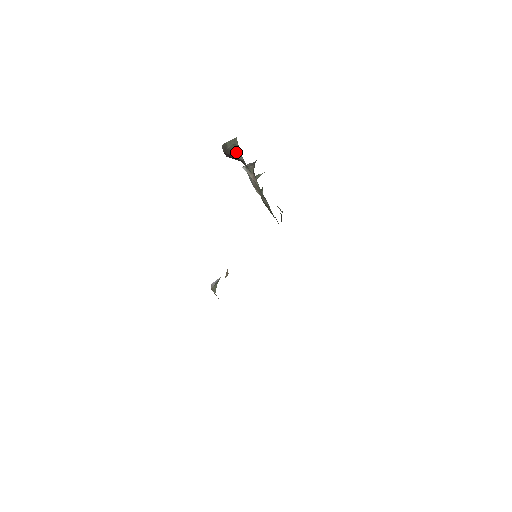
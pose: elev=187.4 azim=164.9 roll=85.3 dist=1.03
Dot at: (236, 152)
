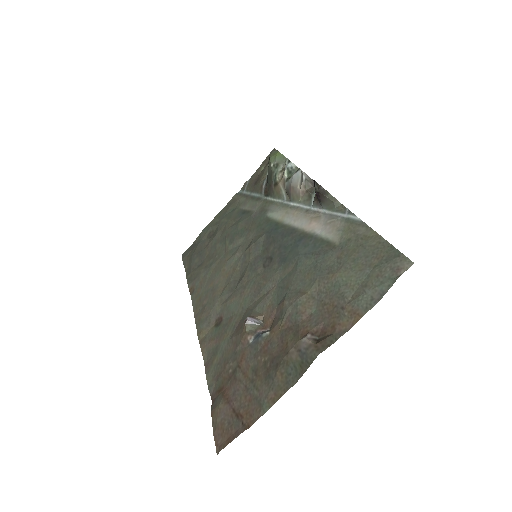
Dot at: (327, 203)
